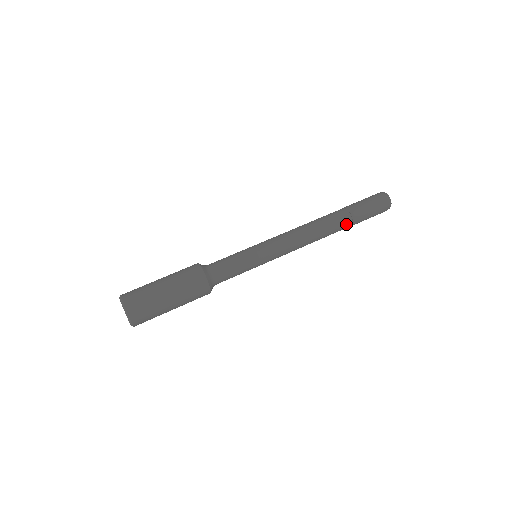
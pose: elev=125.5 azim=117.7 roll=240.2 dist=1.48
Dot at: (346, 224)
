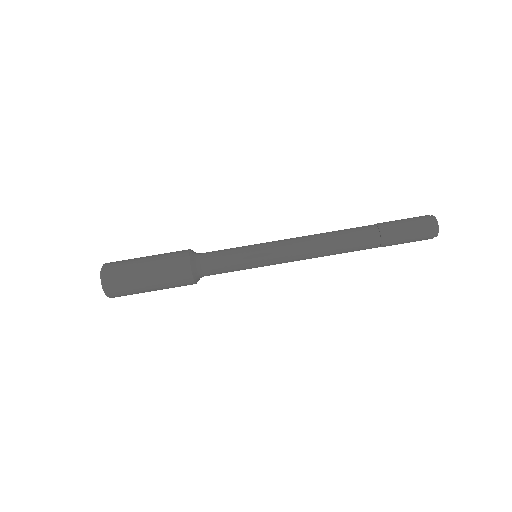
Dot at: (369, 248)
